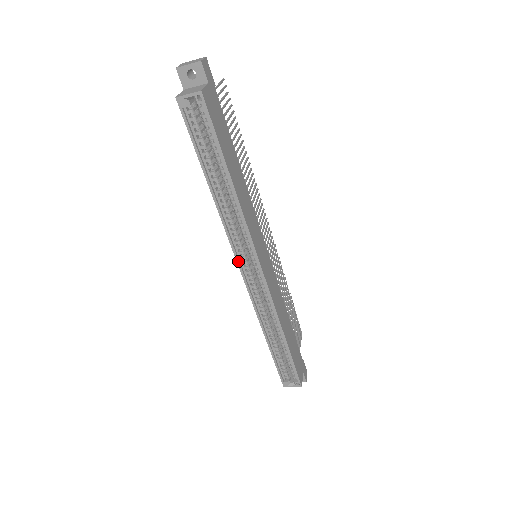
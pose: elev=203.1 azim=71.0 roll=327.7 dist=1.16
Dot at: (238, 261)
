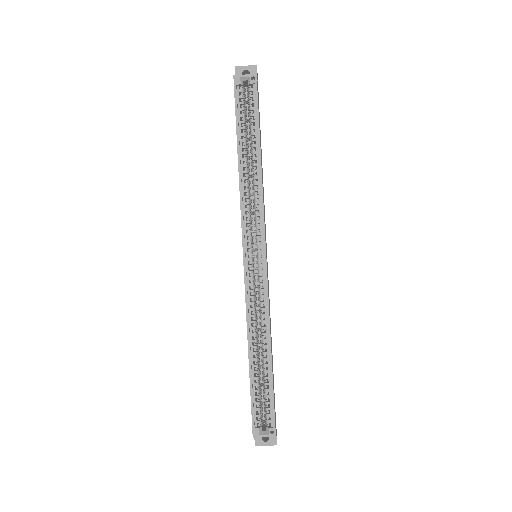
Dot at: (244, 242)
